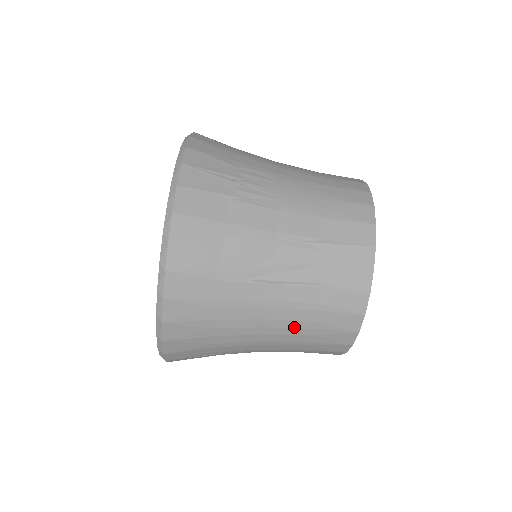
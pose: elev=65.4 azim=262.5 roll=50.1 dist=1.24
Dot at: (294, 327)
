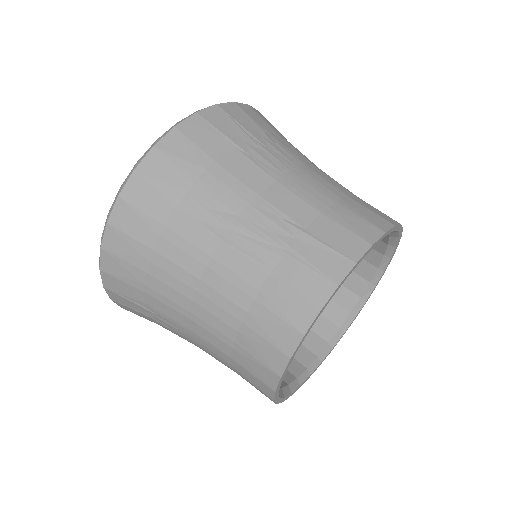
Dot at: (225, 309)
